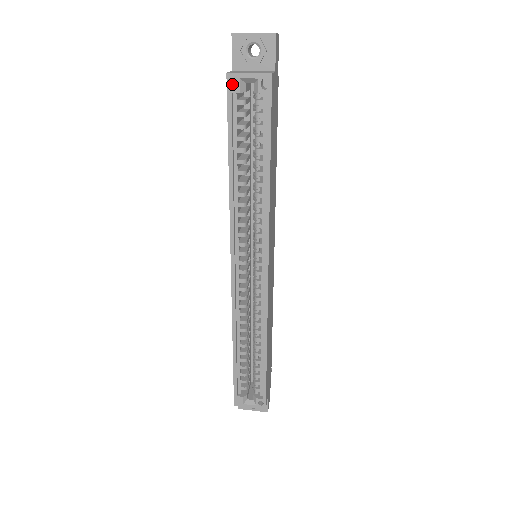
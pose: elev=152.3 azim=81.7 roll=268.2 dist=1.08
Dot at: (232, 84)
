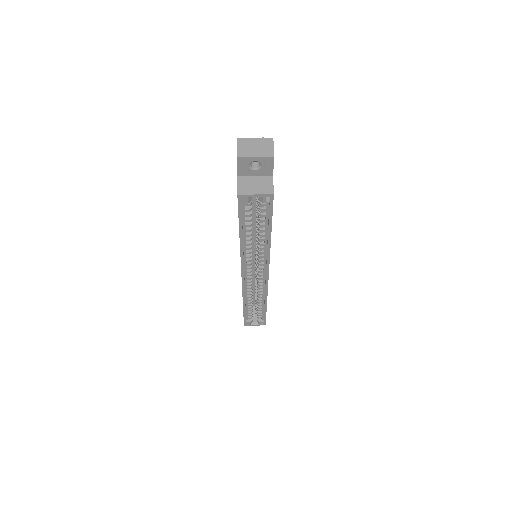
Dot at: (242, 200)
